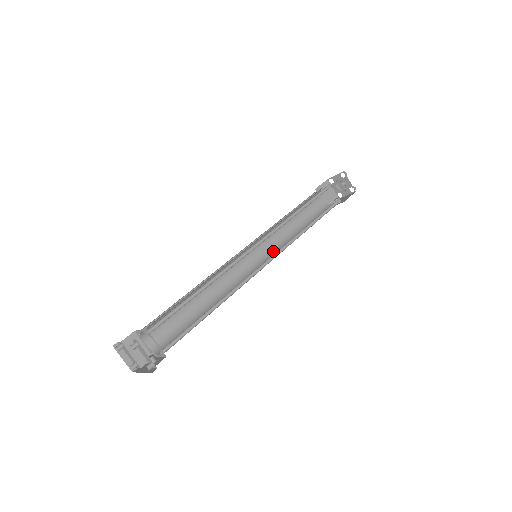
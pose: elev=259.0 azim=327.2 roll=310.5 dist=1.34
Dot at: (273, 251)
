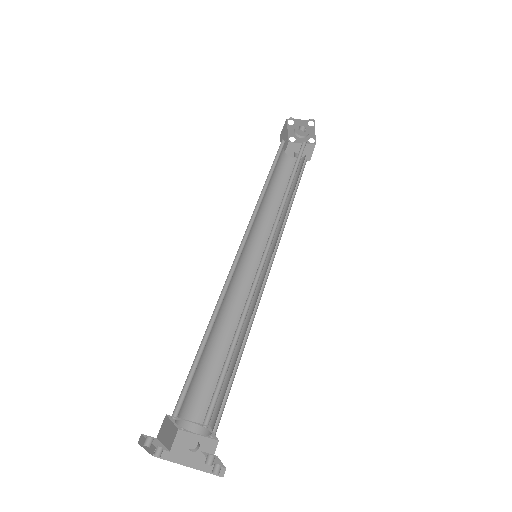
Dot at: (258, 237)
